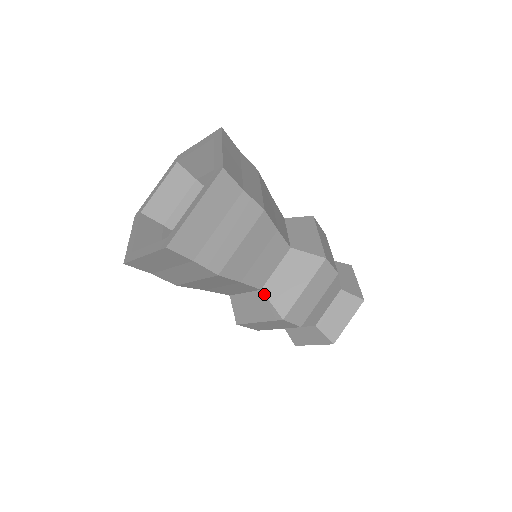
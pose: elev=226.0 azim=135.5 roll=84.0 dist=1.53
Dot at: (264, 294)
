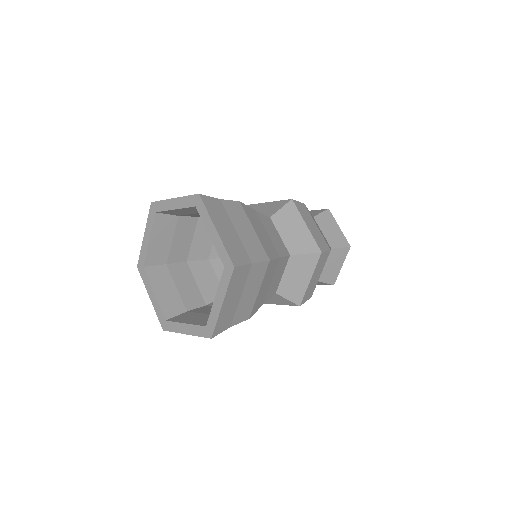
Dot at: (279, 295)
